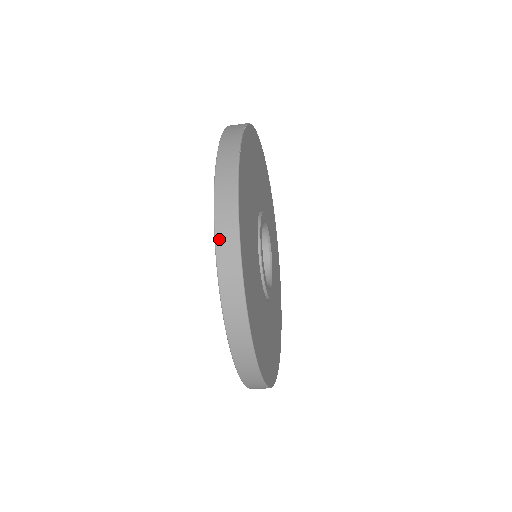
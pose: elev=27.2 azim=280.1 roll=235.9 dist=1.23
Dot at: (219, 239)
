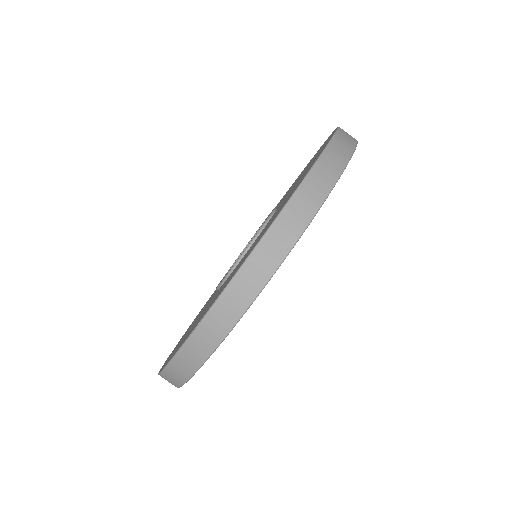
Dot at: occluded
